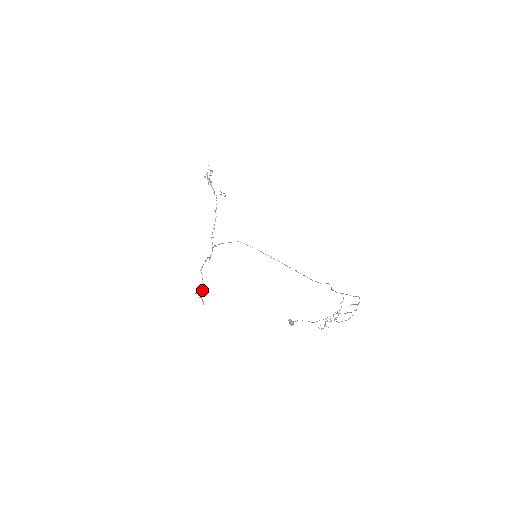
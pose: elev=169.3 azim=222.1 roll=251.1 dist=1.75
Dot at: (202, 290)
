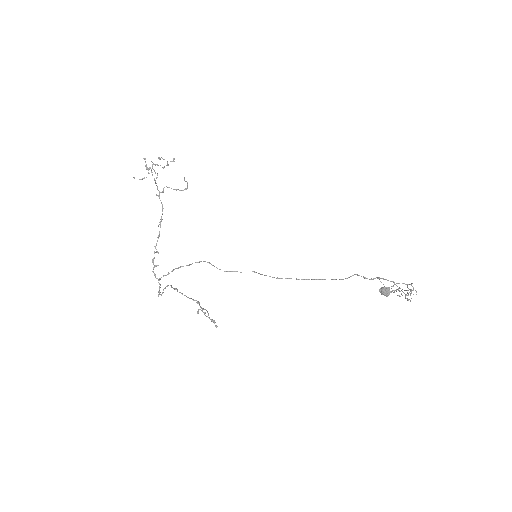
Dot at: (203, 308)
